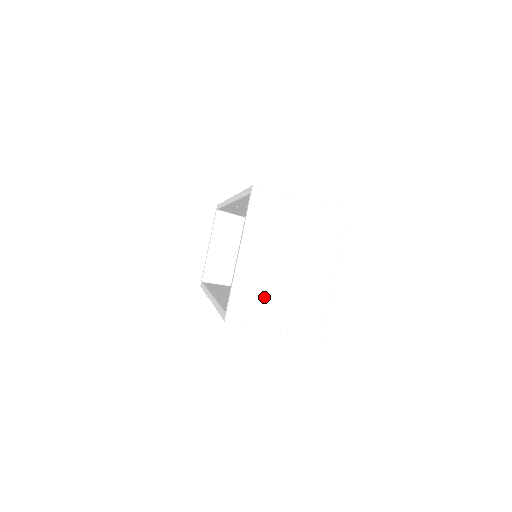
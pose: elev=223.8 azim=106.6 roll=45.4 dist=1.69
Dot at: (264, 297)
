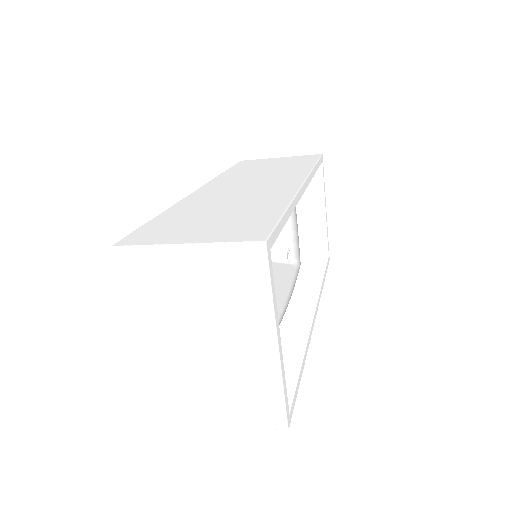
Dot at: (188, 388)
